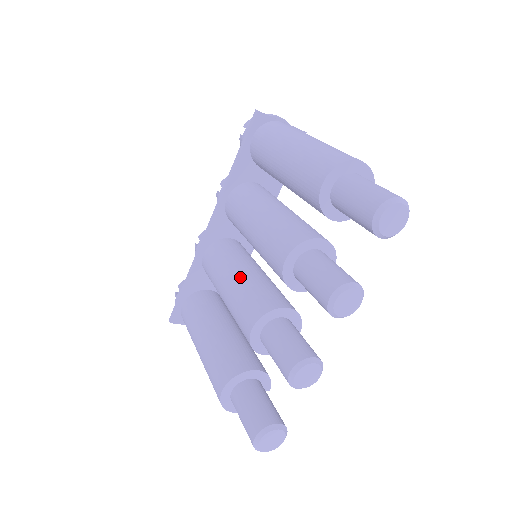
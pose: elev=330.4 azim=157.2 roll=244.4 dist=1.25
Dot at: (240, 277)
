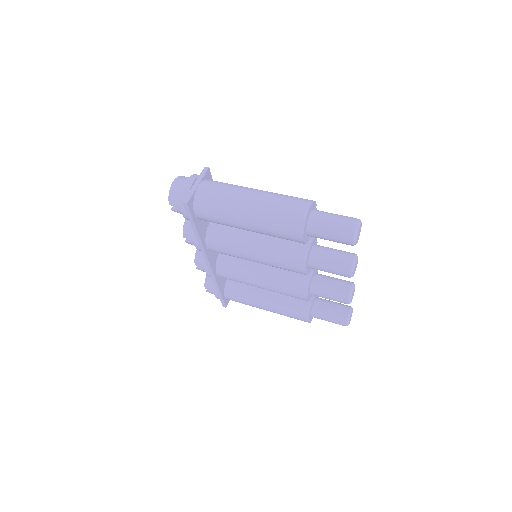
Dot at: (266, 278)
